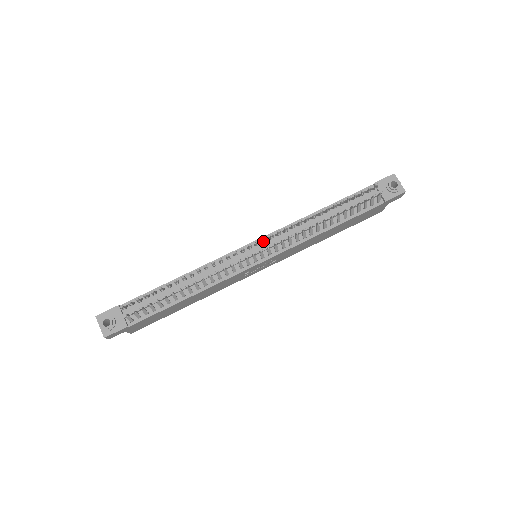
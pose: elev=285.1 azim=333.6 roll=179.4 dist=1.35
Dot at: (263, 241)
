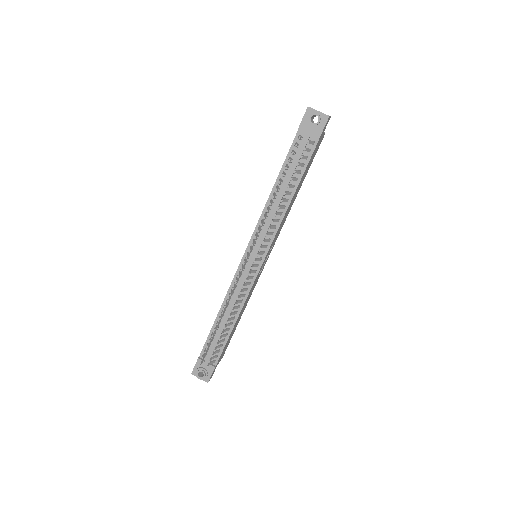
Dot at: (250, 252)
